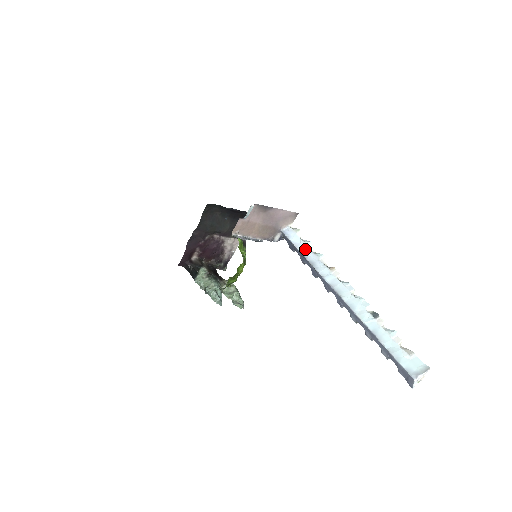
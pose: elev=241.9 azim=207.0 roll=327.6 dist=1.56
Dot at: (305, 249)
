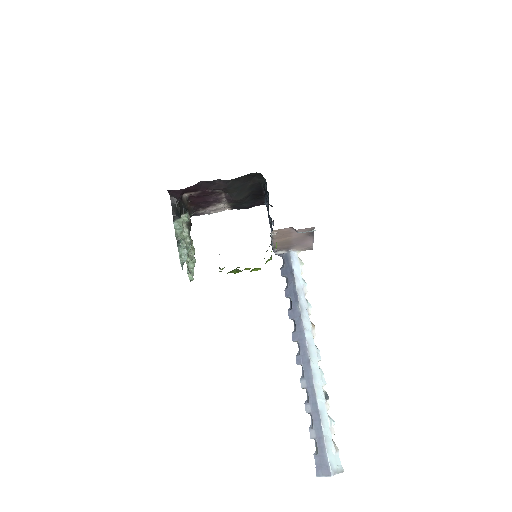
Dot at: (301, 288)
